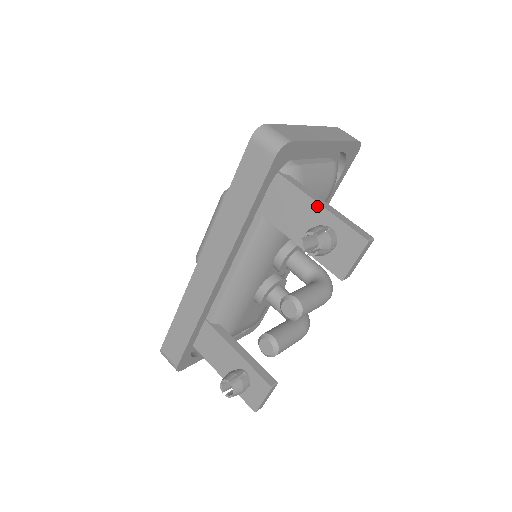
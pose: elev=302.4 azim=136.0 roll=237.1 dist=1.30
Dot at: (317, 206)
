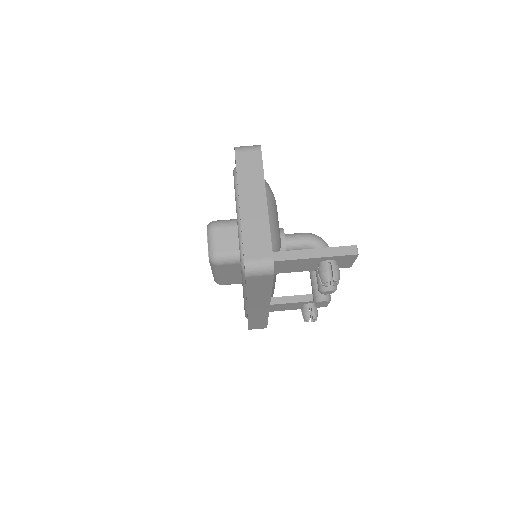
Dot at: (311, 259)
